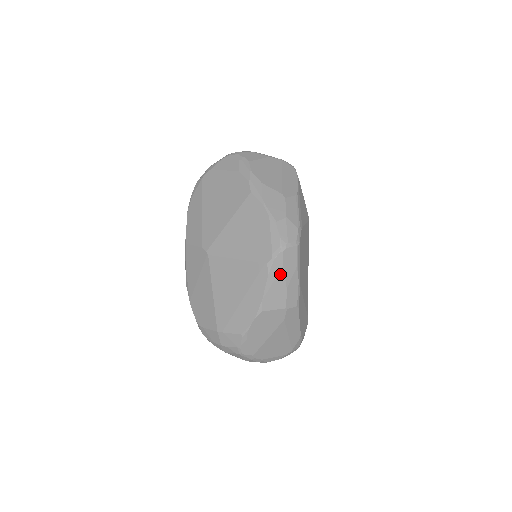
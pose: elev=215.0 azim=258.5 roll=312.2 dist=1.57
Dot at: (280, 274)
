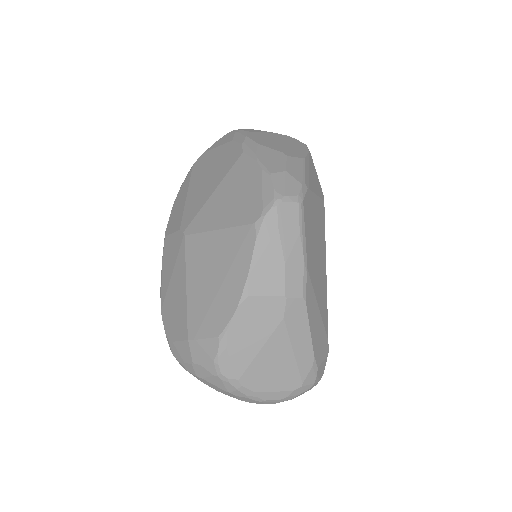
Dot at: (274, 240)
